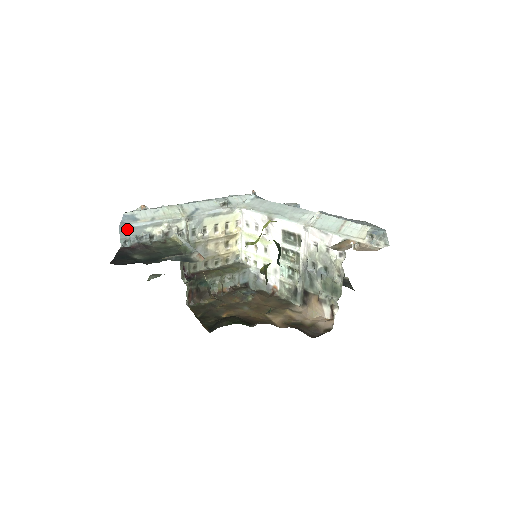
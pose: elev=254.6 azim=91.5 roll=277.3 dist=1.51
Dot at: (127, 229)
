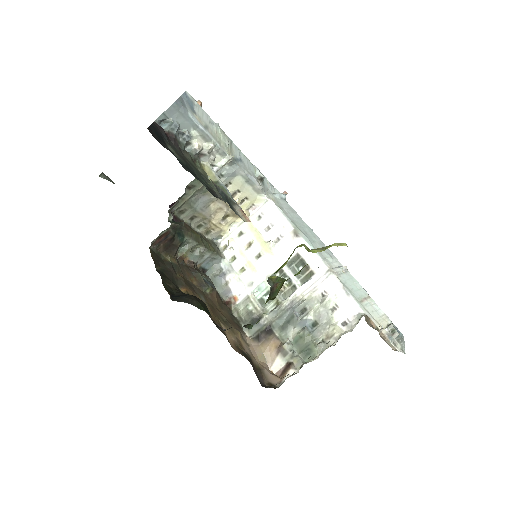
Dot at: (180, 110)
